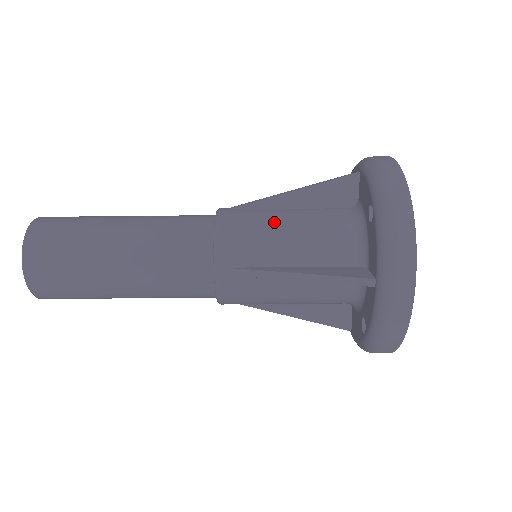
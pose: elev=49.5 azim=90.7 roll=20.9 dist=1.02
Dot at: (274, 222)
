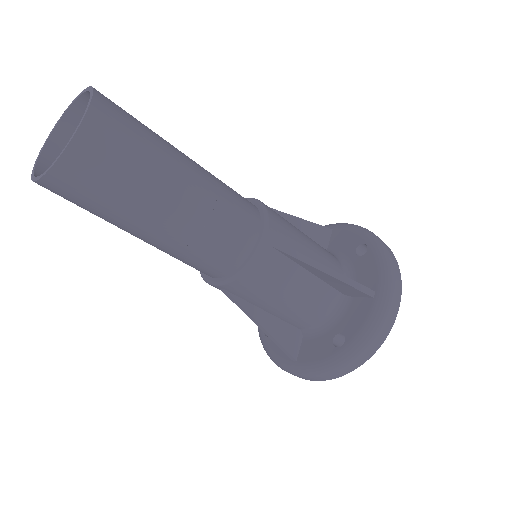
Dot at: (288, 287)
